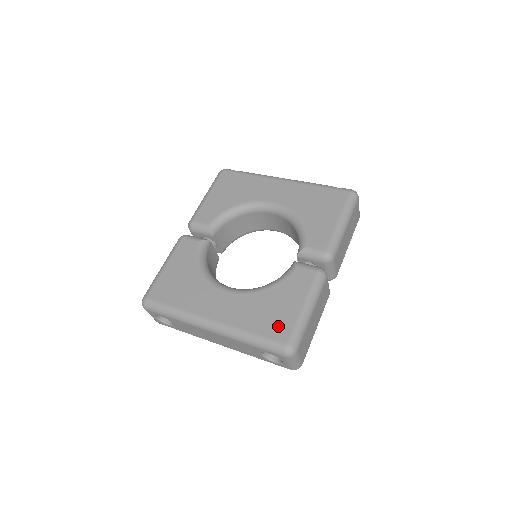
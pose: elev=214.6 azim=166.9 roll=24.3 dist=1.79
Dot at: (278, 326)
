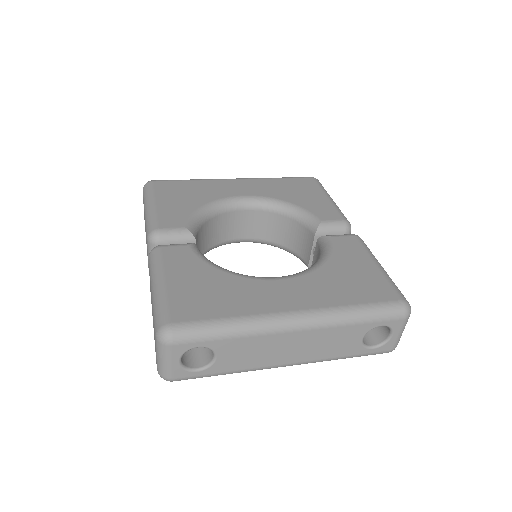
Dot at: (375, 288)
